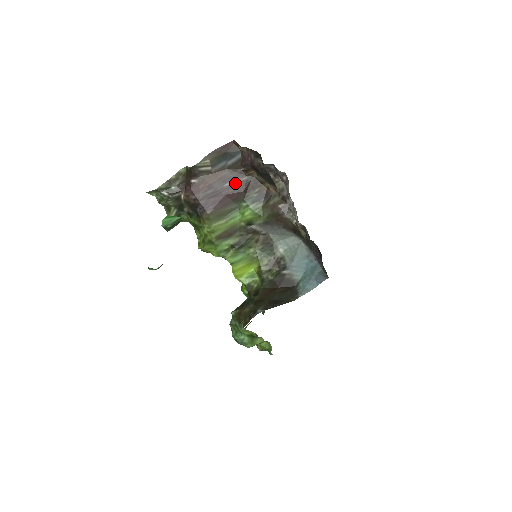
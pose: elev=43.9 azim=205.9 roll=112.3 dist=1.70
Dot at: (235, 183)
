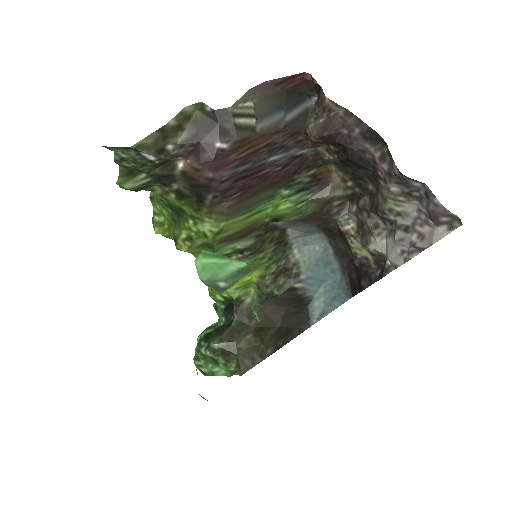
Dot at: (286, 157)
